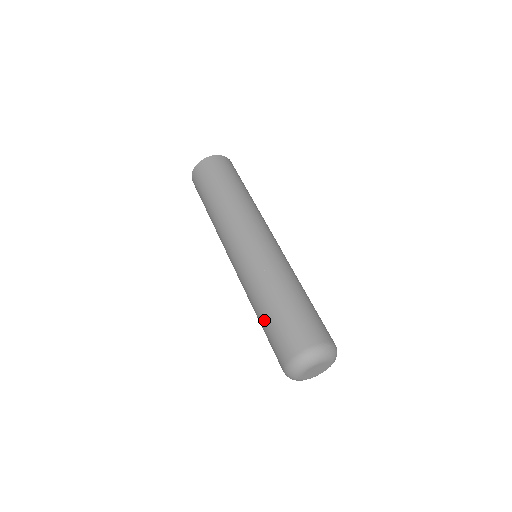
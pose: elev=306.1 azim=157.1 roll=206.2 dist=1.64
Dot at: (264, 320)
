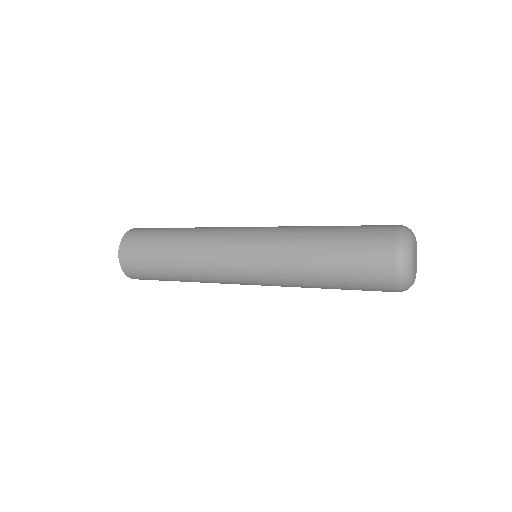
Dot at: (332, 268)
